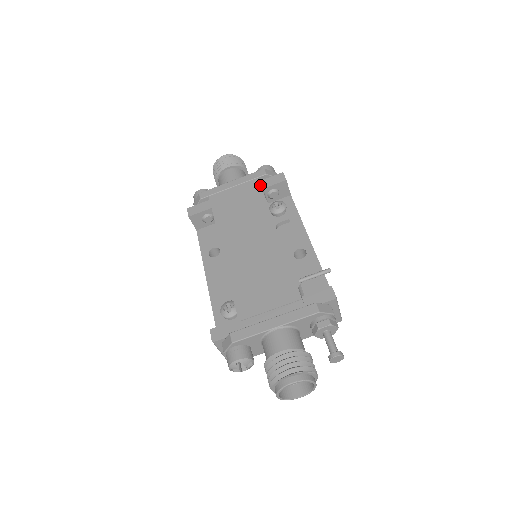
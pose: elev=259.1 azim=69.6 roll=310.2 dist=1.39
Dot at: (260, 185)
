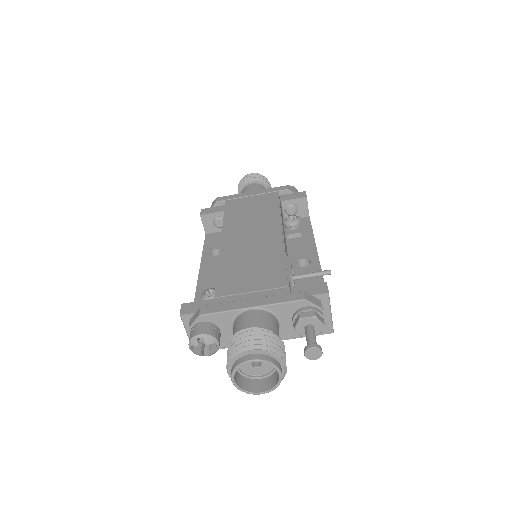
Dot at: occluded
